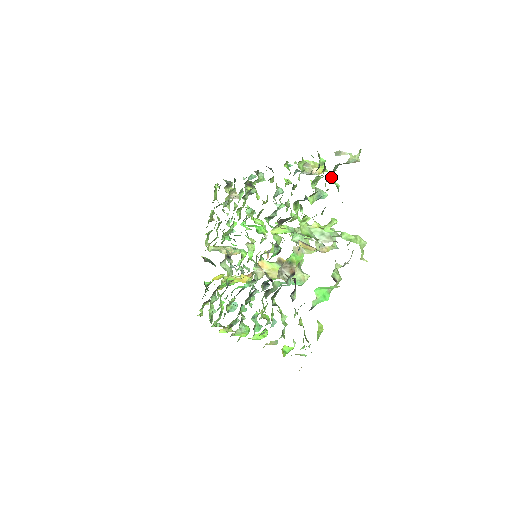
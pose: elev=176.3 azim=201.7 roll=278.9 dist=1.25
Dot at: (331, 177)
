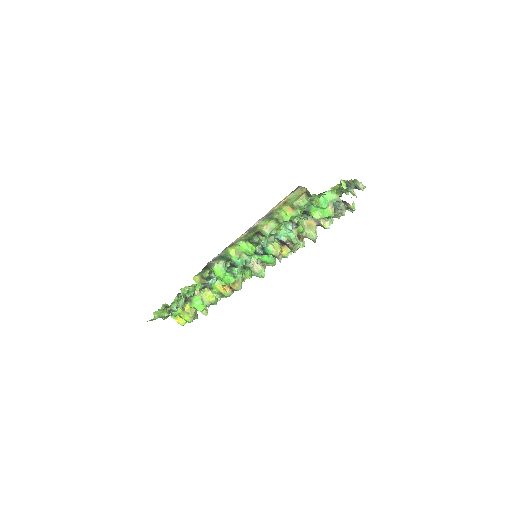
Dot at: occluded
